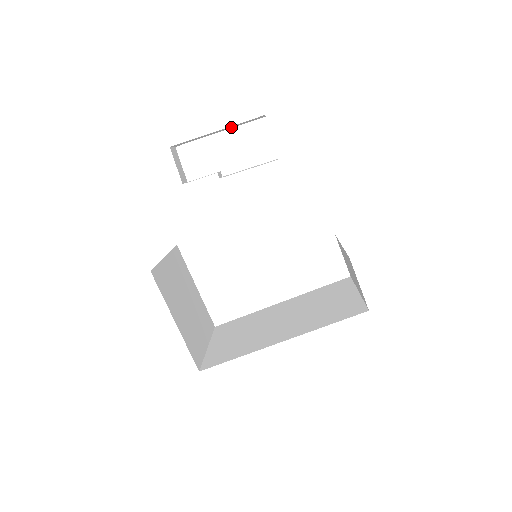
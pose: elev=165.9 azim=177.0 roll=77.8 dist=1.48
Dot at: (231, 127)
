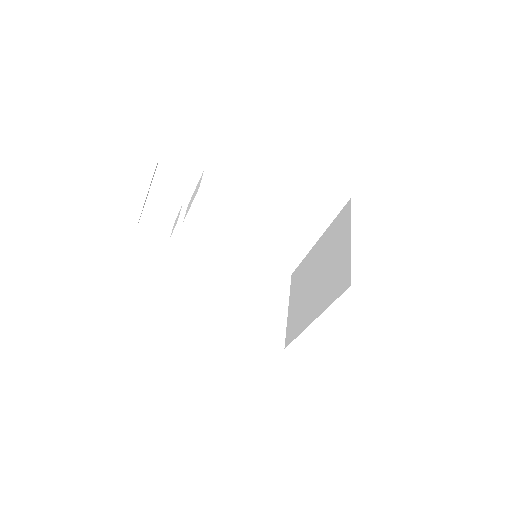
Dot at: (151, 182)
